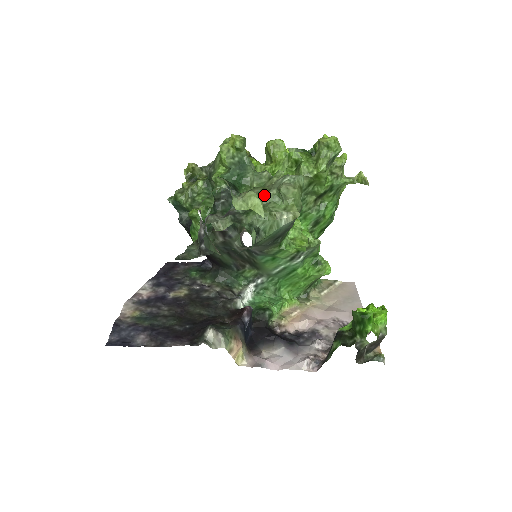
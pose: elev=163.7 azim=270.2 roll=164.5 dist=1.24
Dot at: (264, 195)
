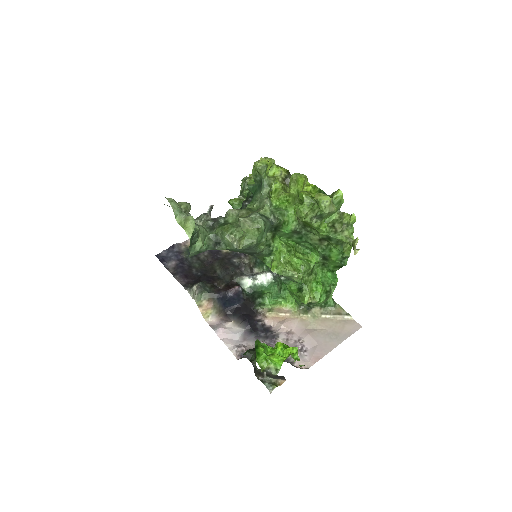
Dot at: (239, 219)
